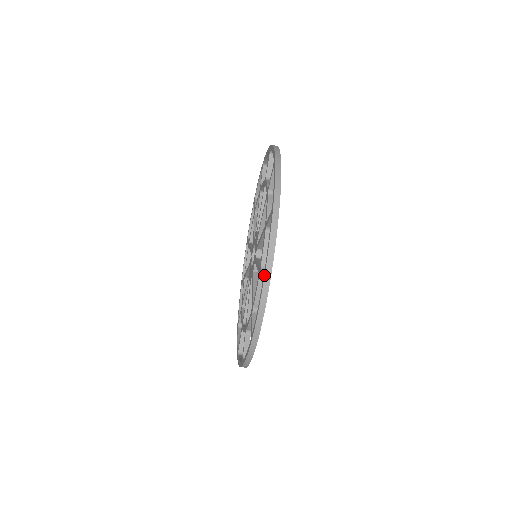
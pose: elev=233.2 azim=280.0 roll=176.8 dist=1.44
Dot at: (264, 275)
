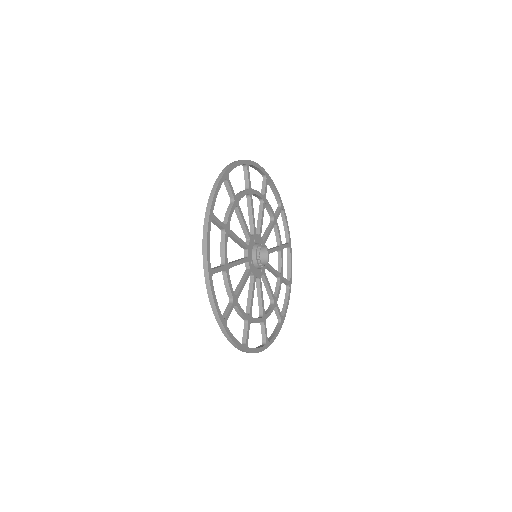
Dot at: (217, 322)
